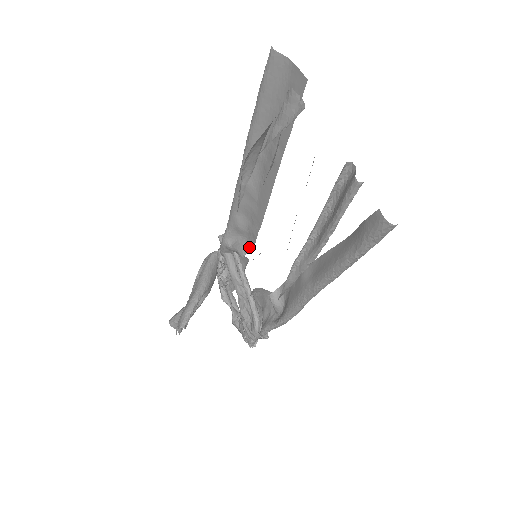
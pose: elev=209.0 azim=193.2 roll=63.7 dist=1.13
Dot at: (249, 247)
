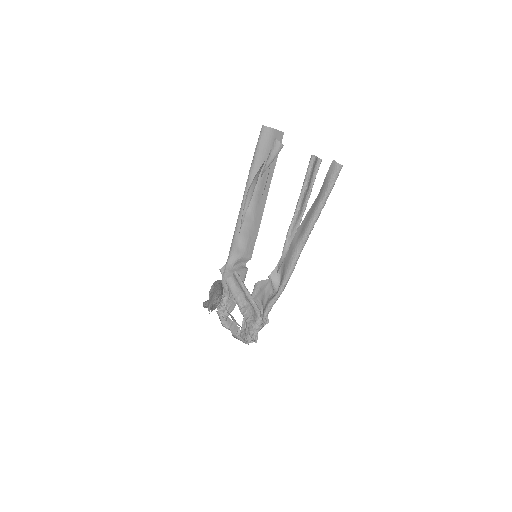
Dot at: (248, 258)
